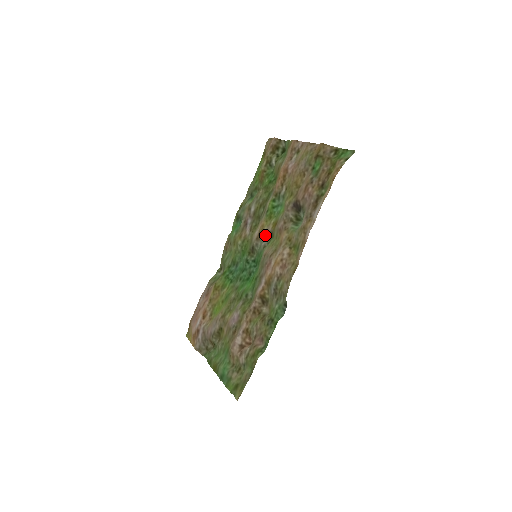
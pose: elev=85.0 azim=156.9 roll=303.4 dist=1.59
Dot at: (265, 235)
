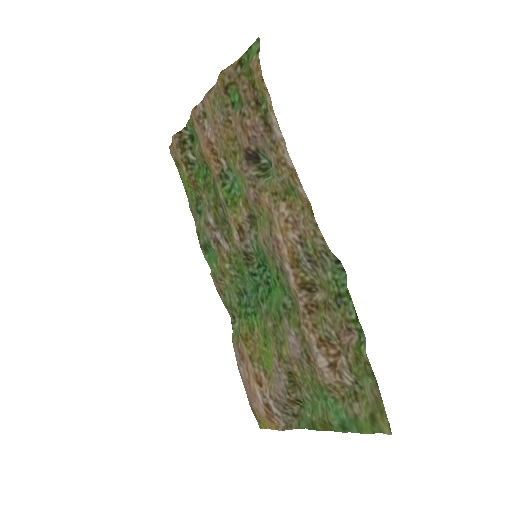
Dot at: (246, 226)
